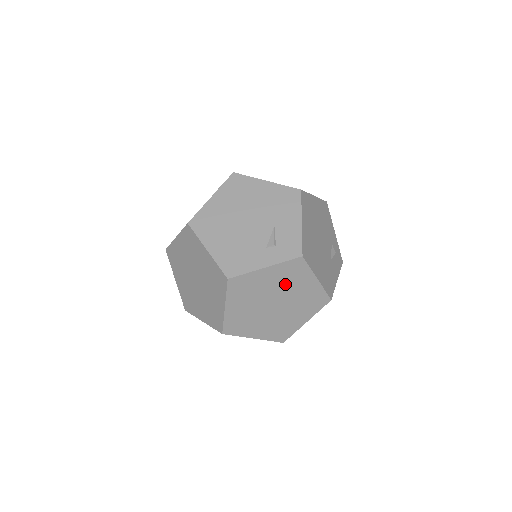
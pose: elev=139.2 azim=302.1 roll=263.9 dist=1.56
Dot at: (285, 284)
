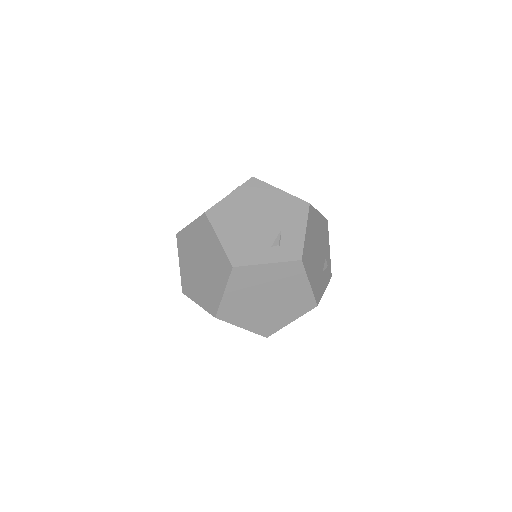
Dot at: (281, 282)
